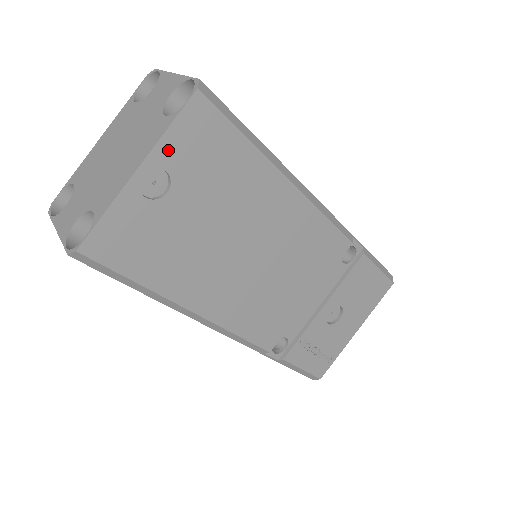
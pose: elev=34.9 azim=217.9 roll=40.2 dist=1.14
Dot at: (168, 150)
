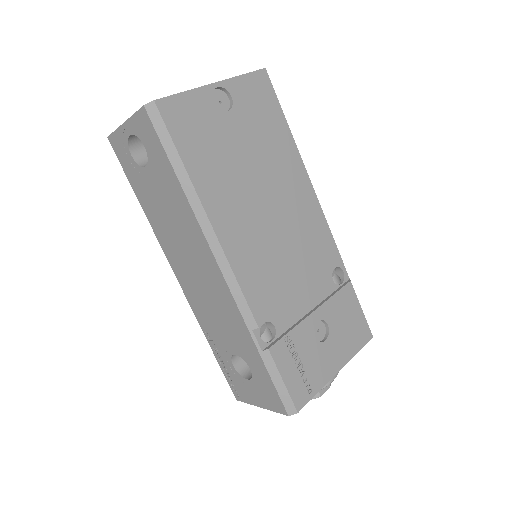
Dot at: (238, 87)
